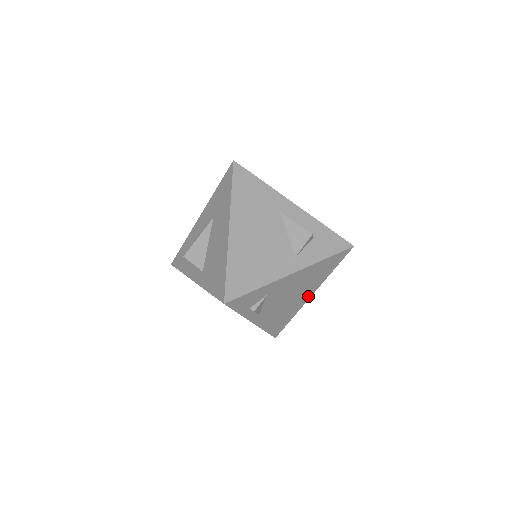
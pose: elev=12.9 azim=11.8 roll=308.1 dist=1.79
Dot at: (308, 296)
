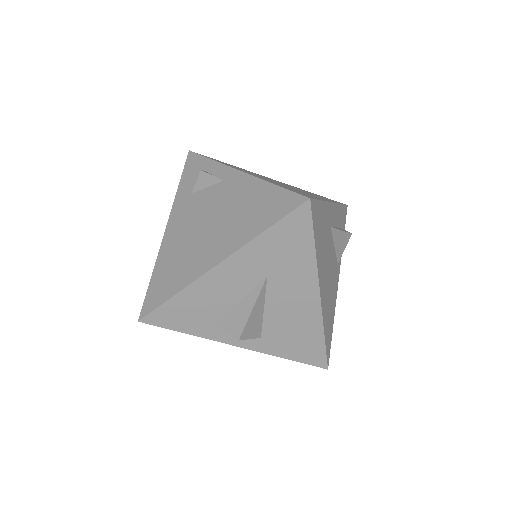
Dot at: occluded
